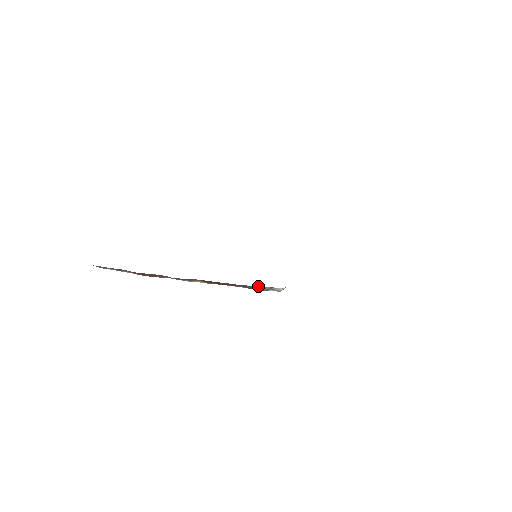
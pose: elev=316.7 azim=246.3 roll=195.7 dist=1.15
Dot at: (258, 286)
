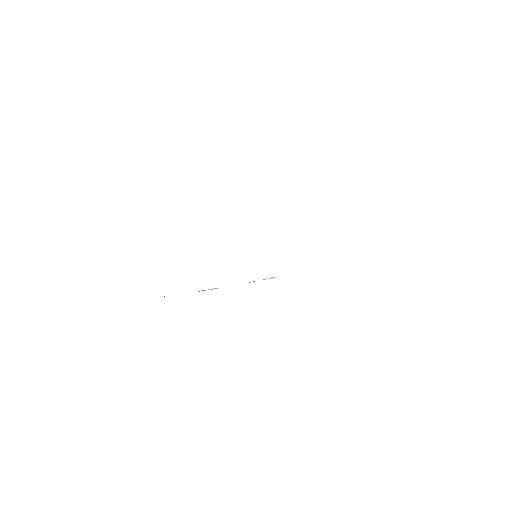
Dot at: occluded
